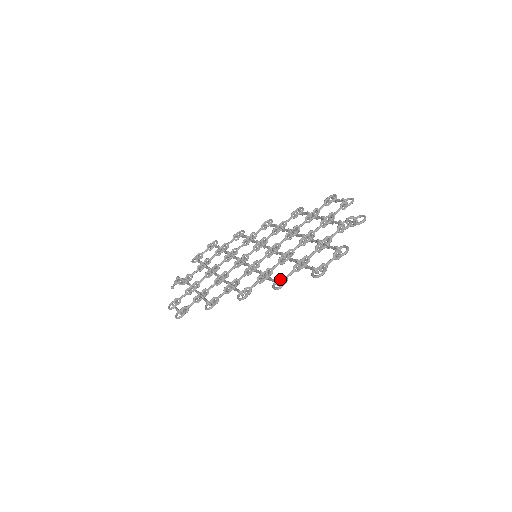
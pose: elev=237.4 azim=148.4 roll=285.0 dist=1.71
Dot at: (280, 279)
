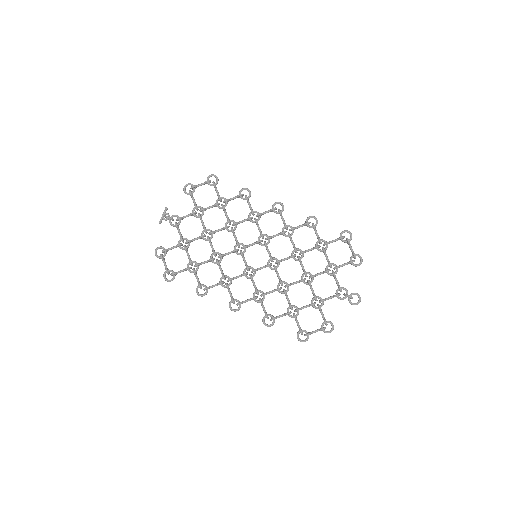
Dot at: occluded
